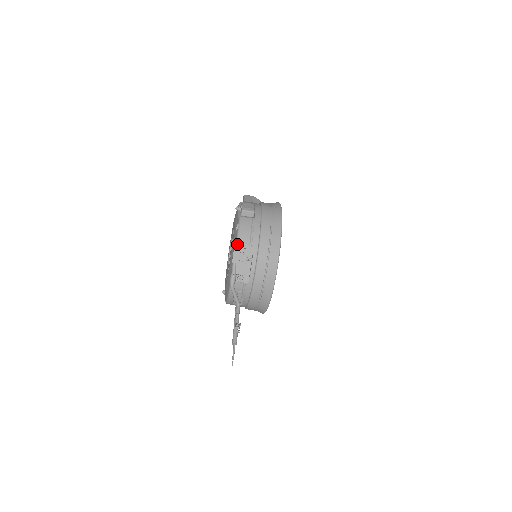
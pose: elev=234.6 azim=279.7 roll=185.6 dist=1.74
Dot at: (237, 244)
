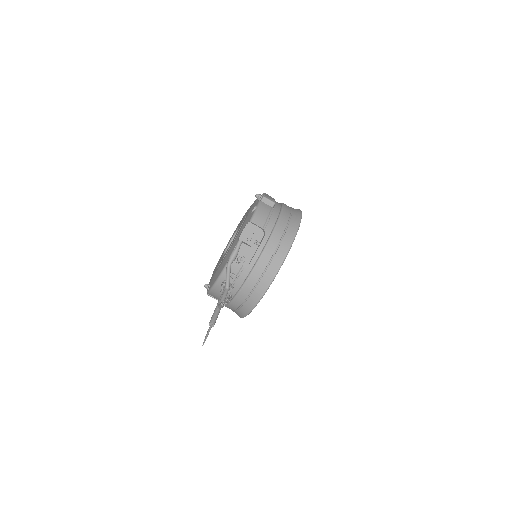
Dot at: (250, 223)
